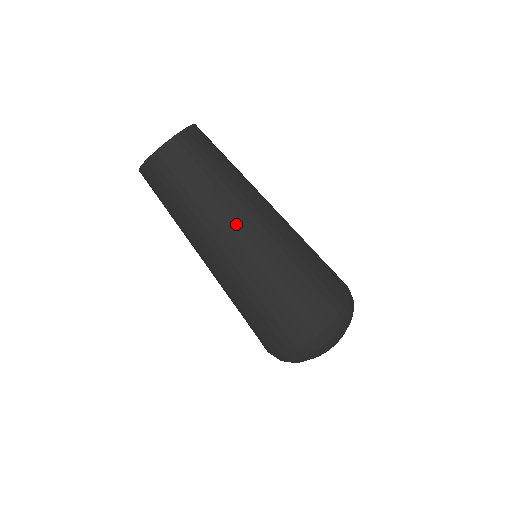
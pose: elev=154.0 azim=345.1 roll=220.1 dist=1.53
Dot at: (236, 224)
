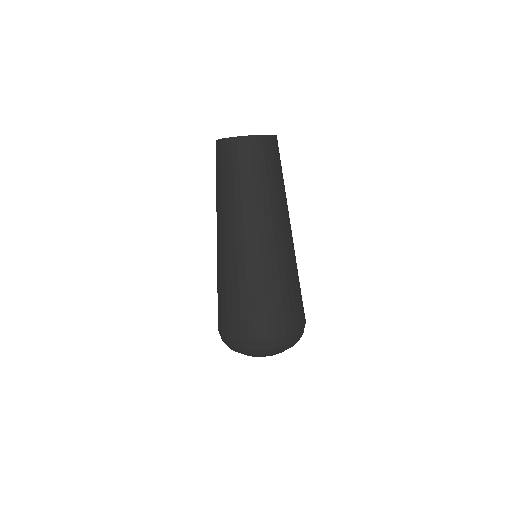
Dot at: (229, 226)
